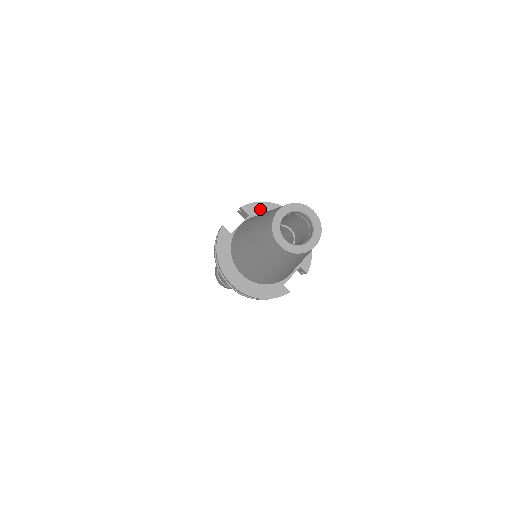
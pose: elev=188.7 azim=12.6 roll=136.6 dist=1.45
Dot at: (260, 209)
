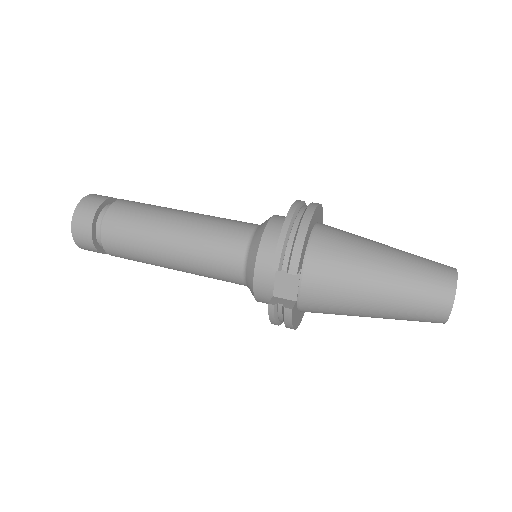
Dot at: (304, 250)
